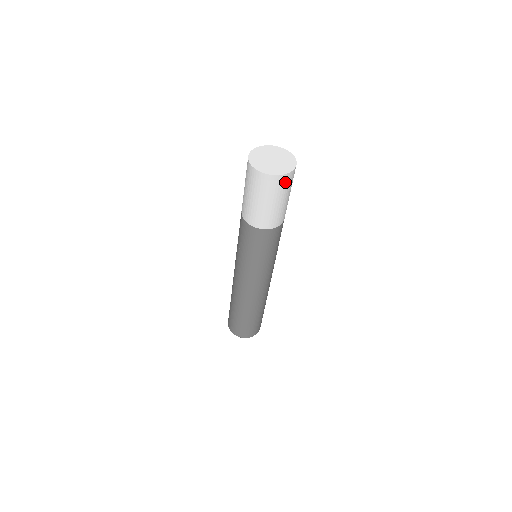
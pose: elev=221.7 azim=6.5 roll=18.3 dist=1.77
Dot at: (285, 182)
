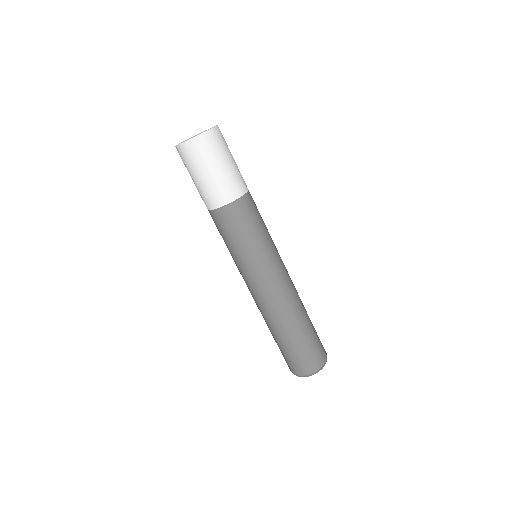
Dot at: (200, 147)
